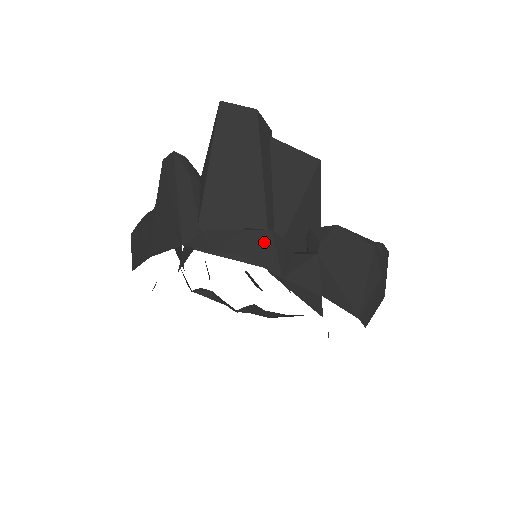
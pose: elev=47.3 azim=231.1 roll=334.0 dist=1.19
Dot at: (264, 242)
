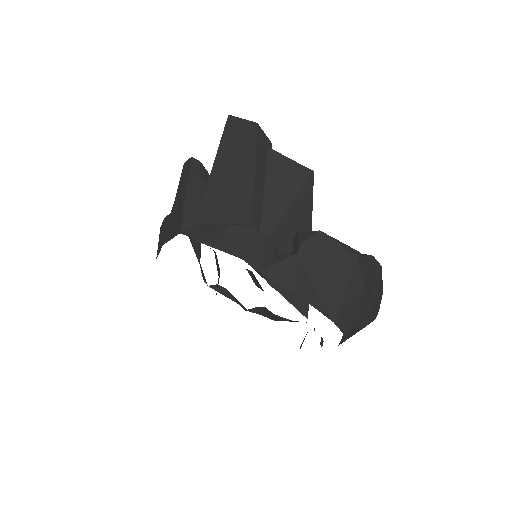
Dot at: (246, 237)
